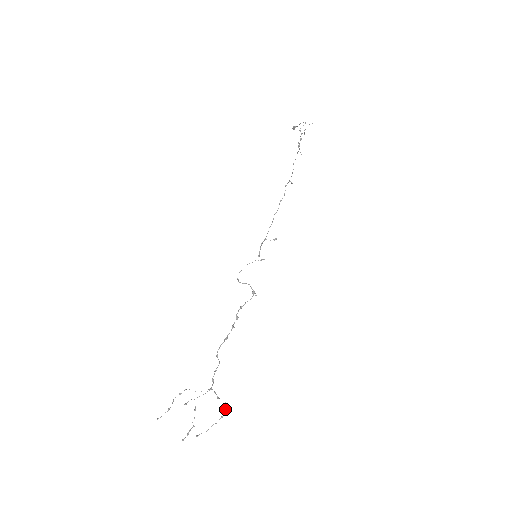
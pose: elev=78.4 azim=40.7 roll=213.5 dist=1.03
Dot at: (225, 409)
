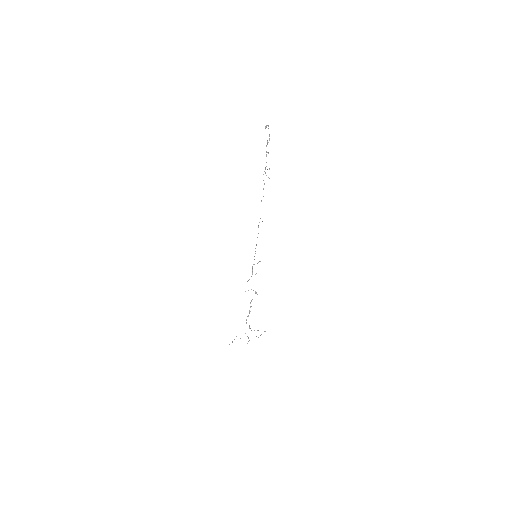
Dot at: (264, 331)
